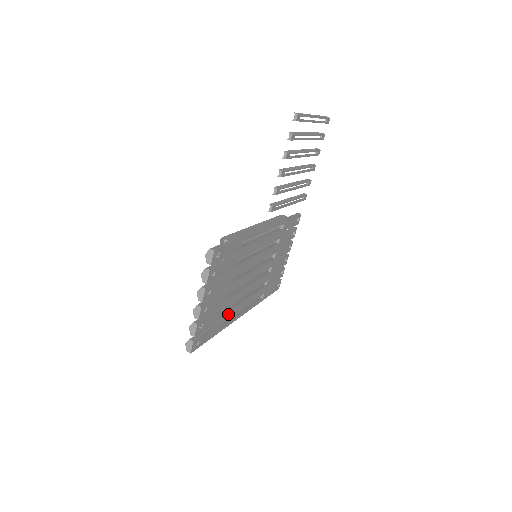
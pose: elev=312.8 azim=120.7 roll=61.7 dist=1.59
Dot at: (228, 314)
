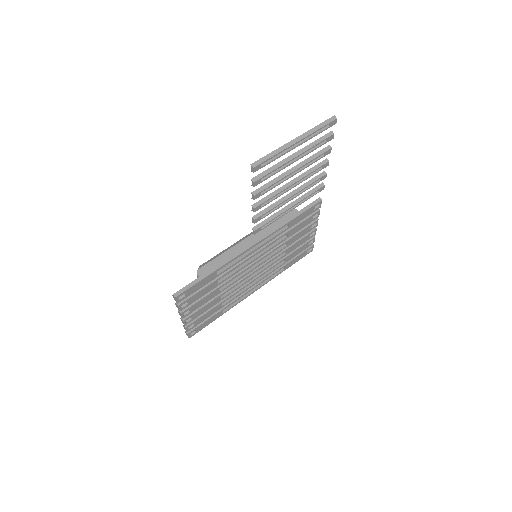
Dot at: (232, 300)
